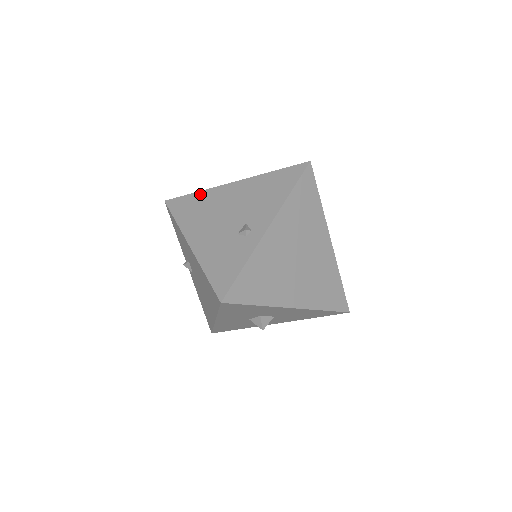
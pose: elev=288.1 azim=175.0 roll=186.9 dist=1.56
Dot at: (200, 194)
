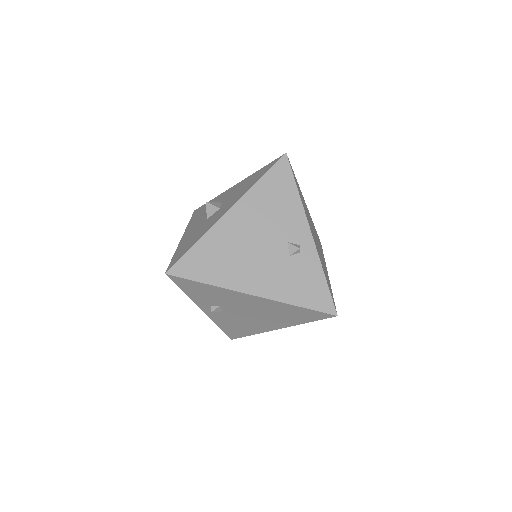
Dot at: (204, 243)
